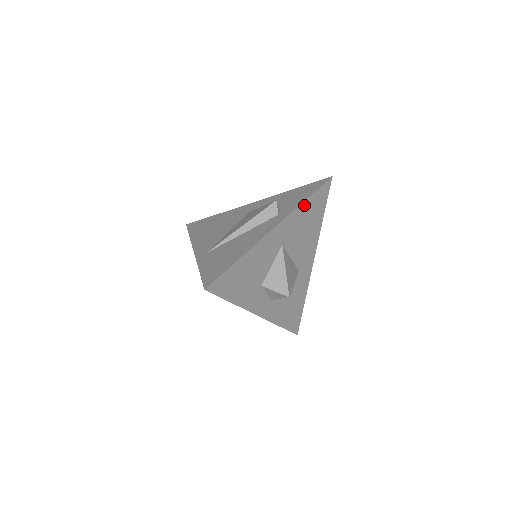
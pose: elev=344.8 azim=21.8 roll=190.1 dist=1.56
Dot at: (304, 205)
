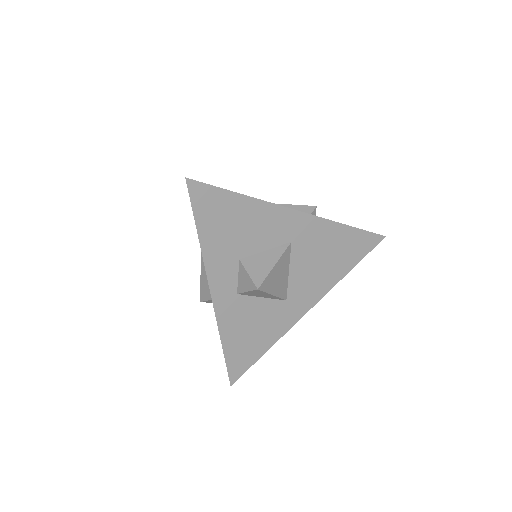
Dot at: (340, 228)
